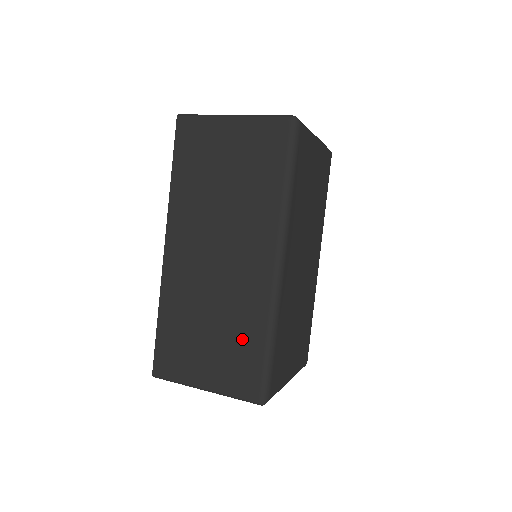
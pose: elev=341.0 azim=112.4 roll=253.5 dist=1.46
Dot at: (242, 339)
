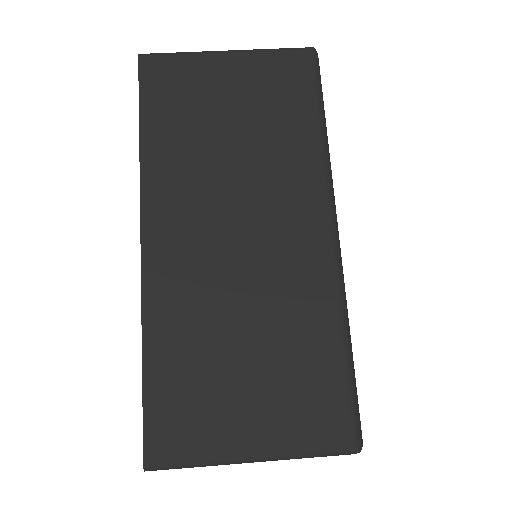
Dot at: (303, 352)
